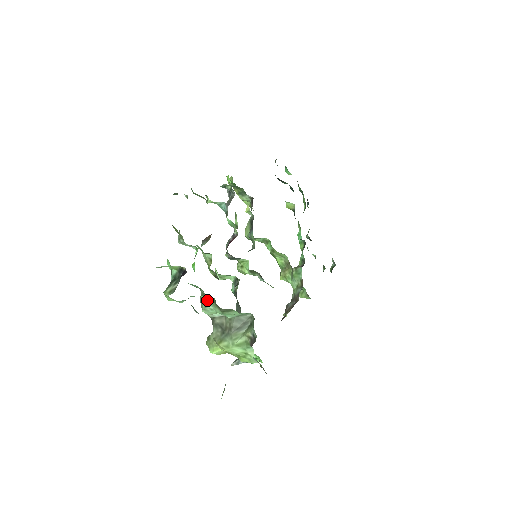
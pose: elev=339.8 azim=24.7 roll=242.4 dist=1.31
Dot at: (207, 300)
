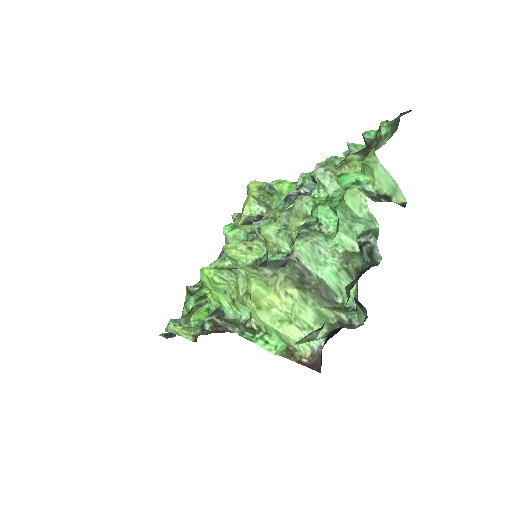
Dot at: (329, 241)
